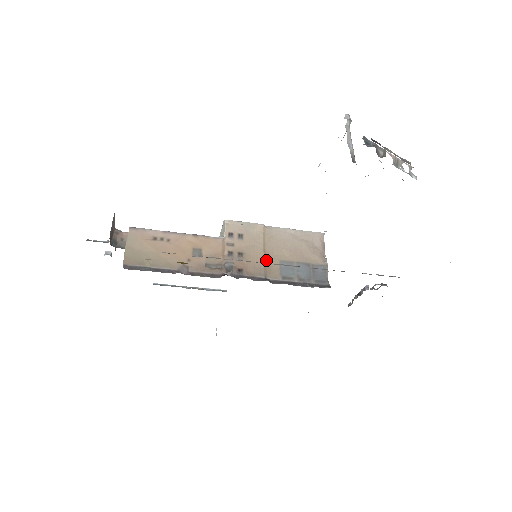
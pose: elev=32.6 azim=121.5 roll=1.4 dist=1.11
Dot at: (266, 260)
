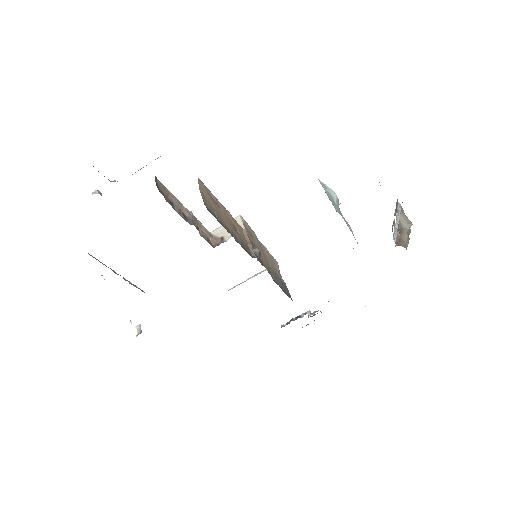
Dot at: (266, 262)
